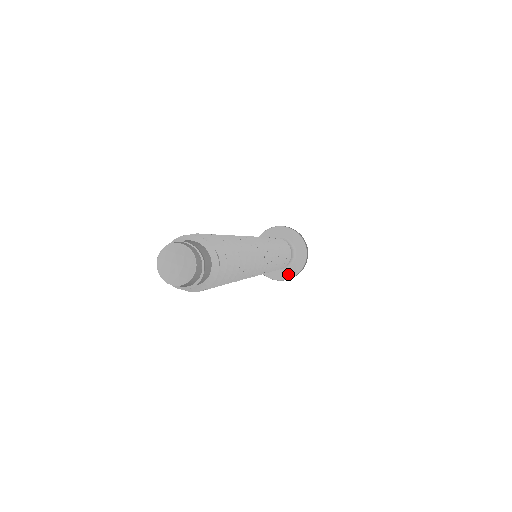
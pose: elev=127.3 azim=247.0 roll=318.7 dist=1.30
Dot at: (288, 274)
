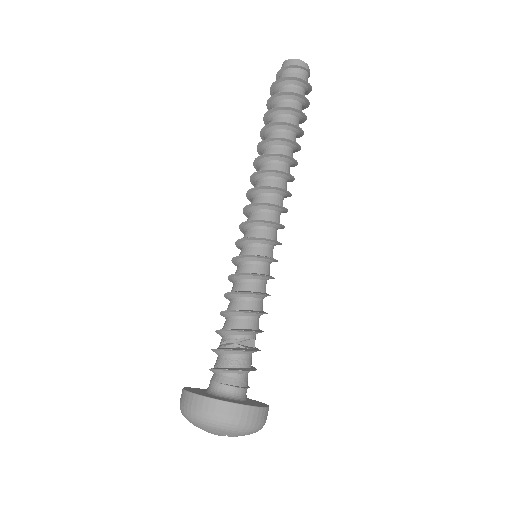
Dot at: (214, 397)
